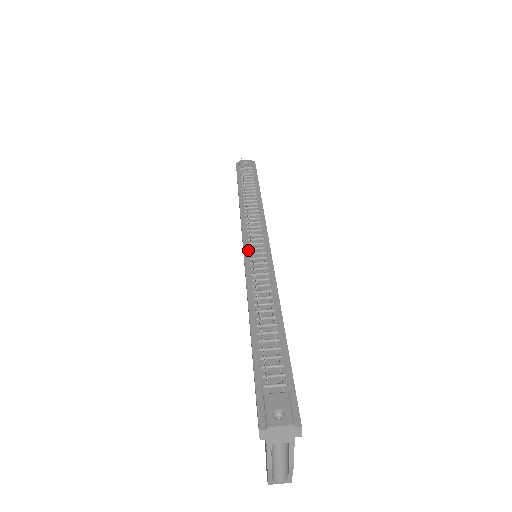
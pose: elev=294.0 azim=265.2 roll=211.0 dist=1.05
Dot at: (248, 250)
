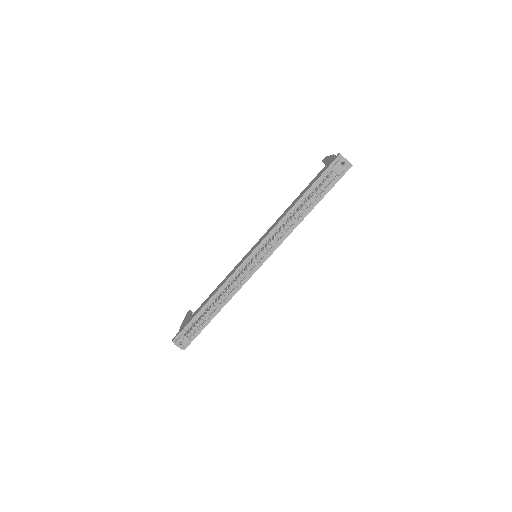
Dot at: (248, 260)
